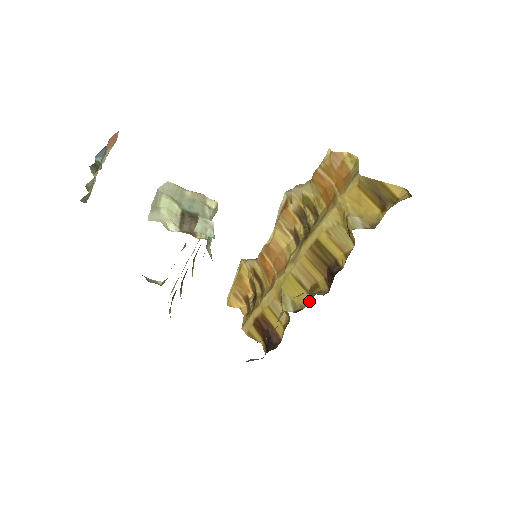
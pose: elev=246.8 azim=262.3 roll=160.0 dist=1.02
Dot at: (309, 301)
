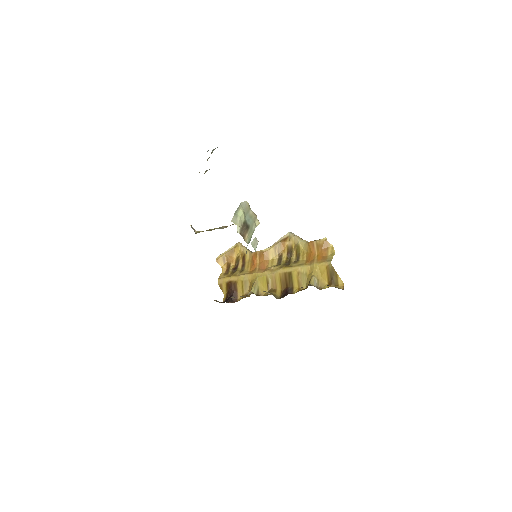
Dot at: (266, 295)
